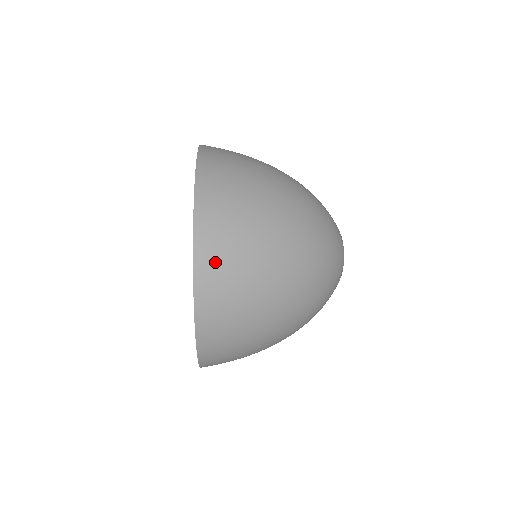
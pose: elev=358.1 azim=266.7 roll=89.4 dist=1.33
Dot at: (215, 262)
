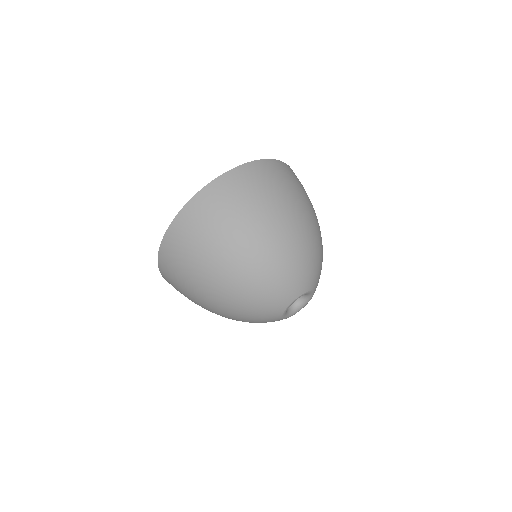
Dot at: (174, 244)
